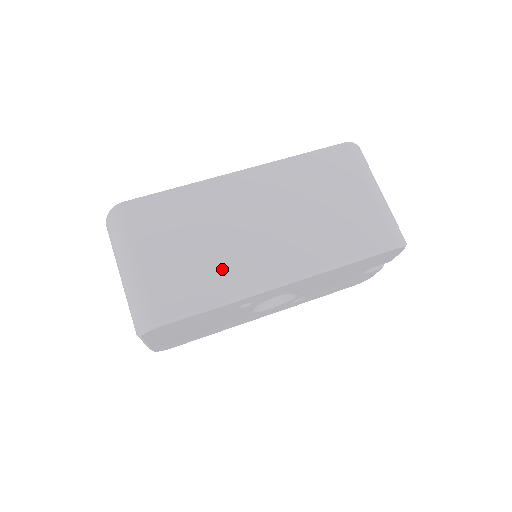
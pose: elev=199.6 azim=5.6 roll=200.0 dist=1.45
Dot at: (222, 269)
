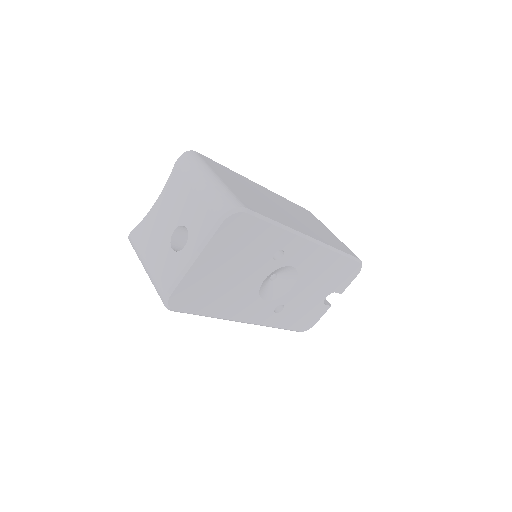
Dot at: (274, 212)
